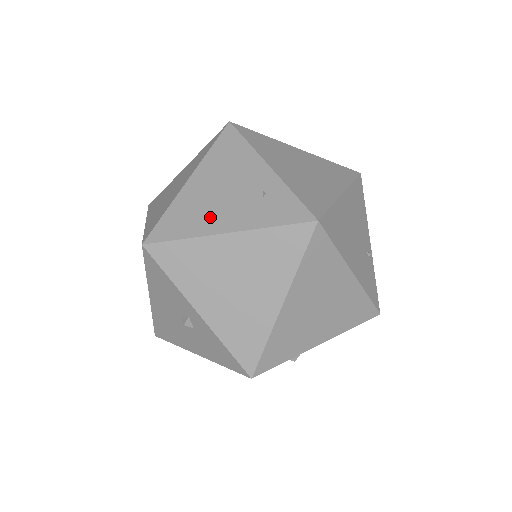
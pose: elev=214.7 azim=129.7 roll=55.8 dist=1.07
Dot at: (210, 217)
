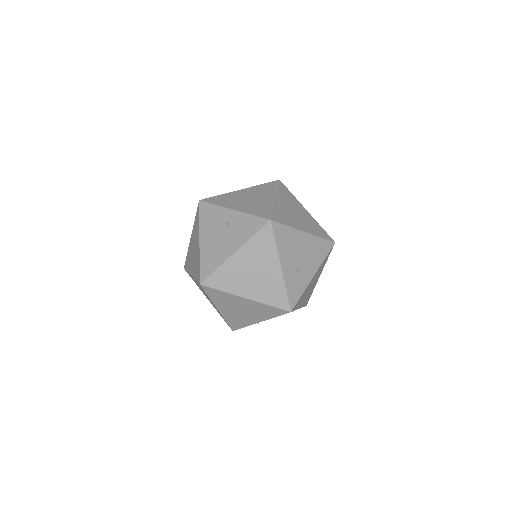
Dot at: occluded
